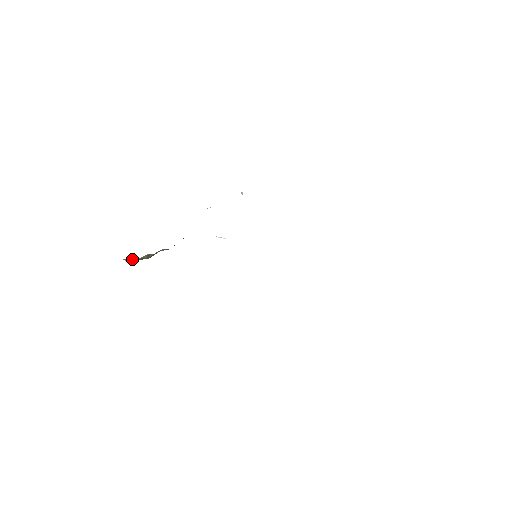
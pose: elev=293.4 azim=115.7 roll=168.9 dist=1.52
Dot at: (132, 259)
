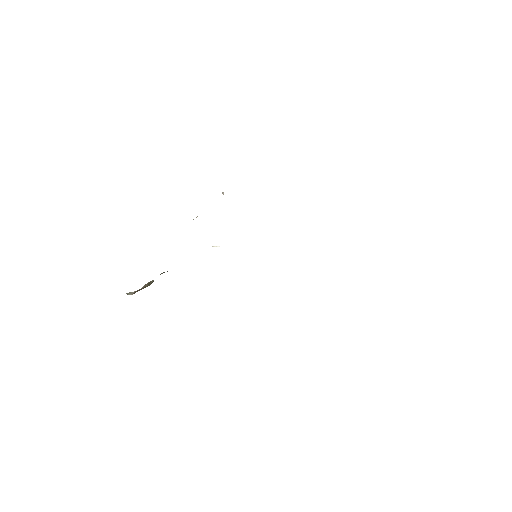
Dot at: (134, 291)
